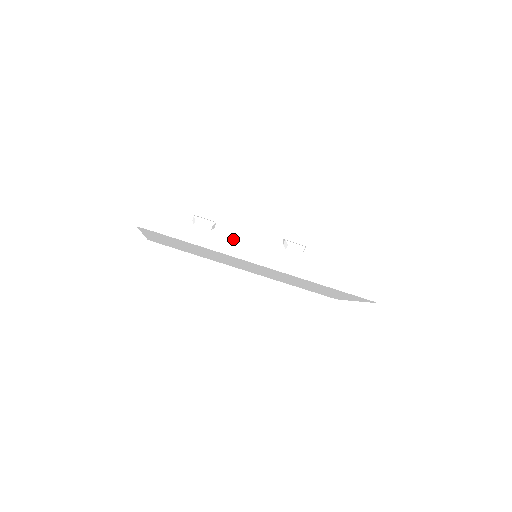
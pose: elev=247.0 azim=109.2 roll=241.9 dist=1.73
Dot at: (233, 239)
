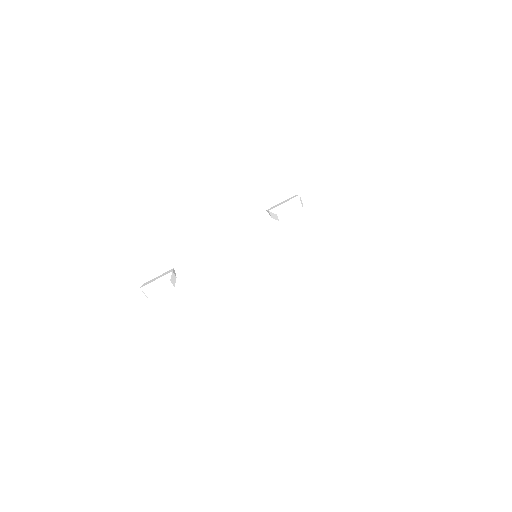
Dot at: (208, 272)
